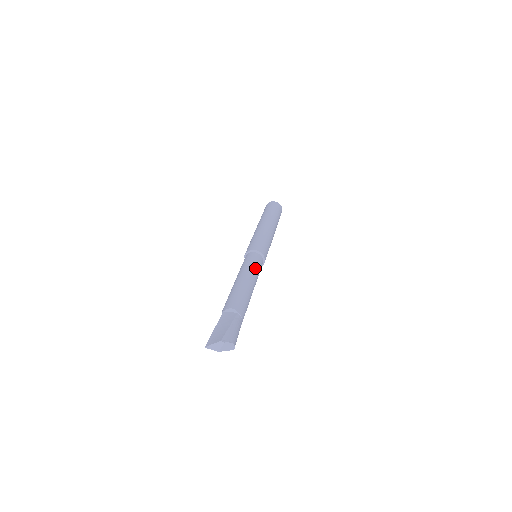
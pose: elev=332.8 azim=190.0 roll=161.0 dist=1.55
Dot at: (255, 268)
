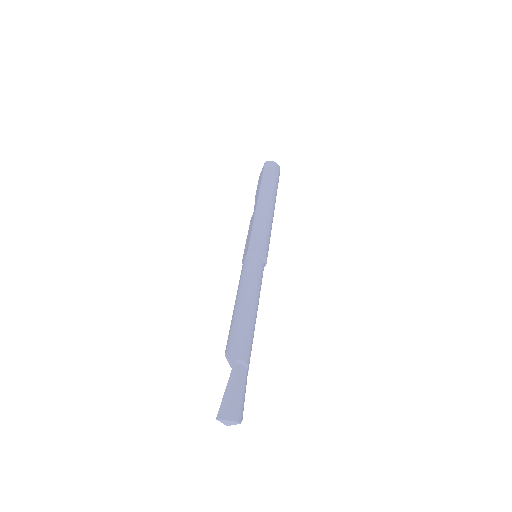
Dot at: occluded
